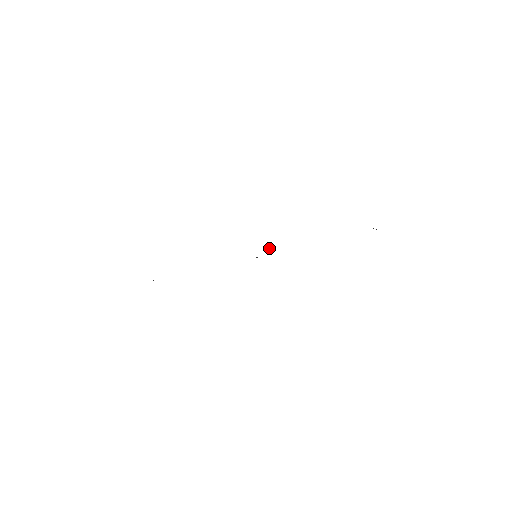
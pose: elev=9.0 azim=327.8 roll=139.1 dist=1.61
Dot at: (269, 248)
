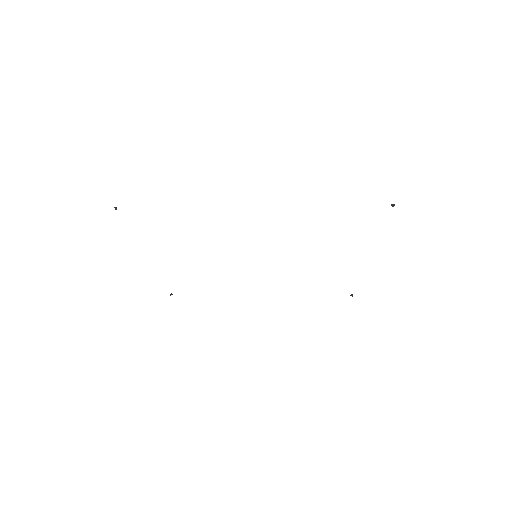
Dot at: (394, 204)
